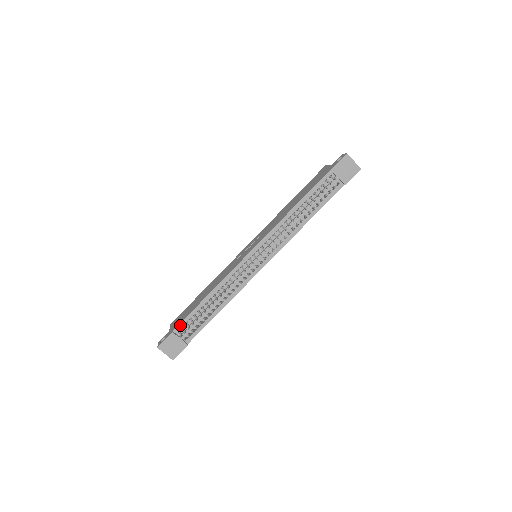
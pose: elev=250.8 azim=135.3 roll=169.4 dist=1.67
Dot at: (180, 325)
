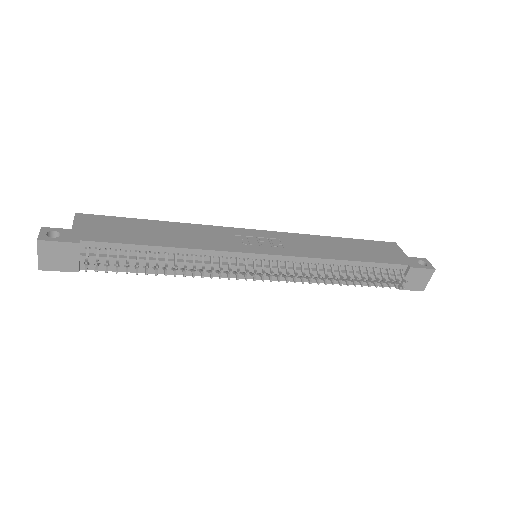
Dot at: (98, 243)
